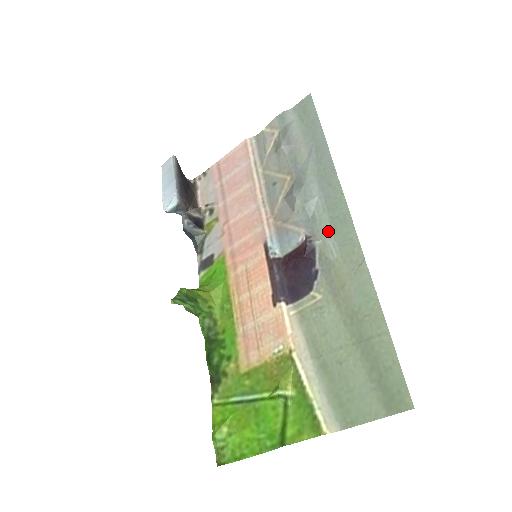
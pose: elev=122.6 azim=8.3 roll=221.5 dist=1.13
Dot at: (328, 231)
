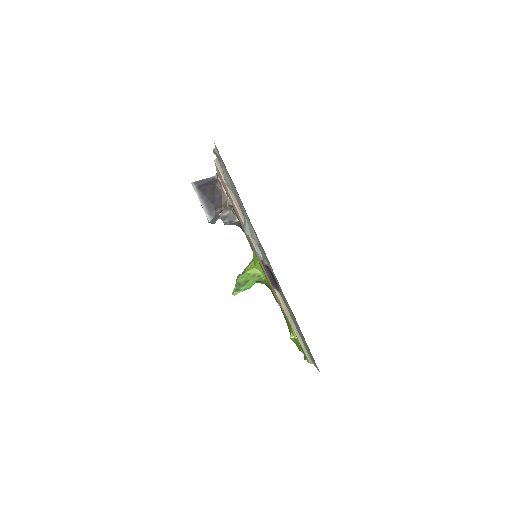
Dot at: (266, 260)
